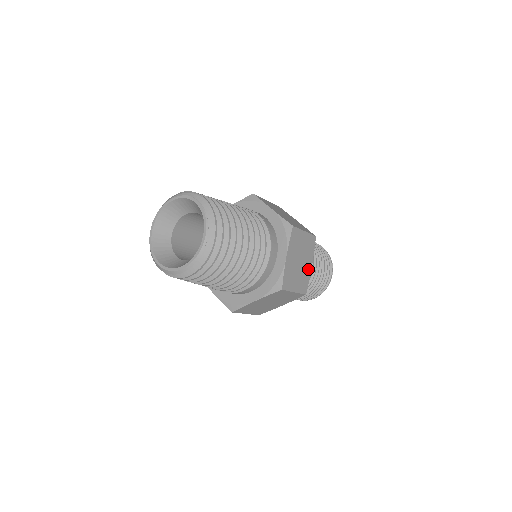
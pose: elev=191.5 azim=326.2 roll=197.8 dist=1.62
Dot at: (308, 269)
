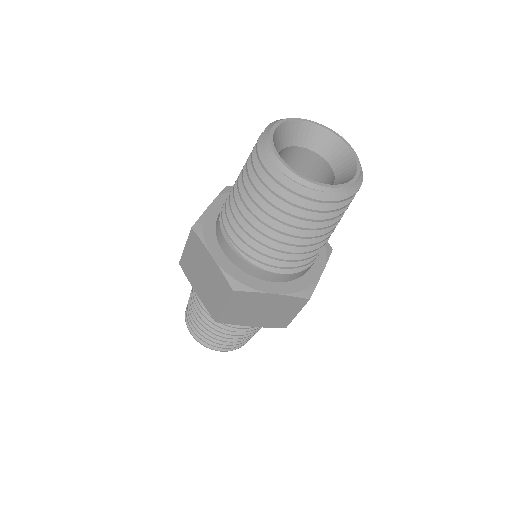
Dot at: occluded
